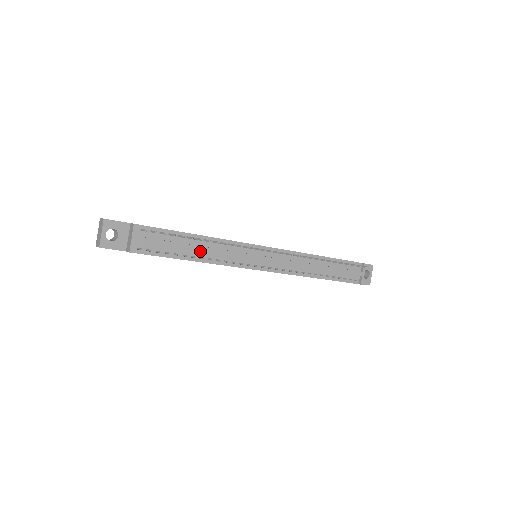
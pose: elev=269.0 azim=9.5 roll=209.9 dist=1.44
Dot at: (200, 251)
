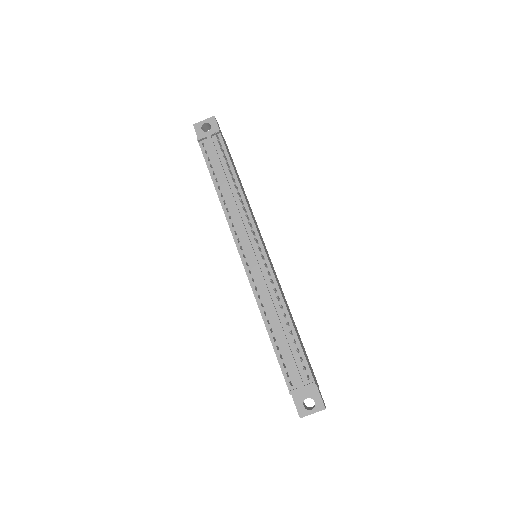
Dot at: (227, 191)
